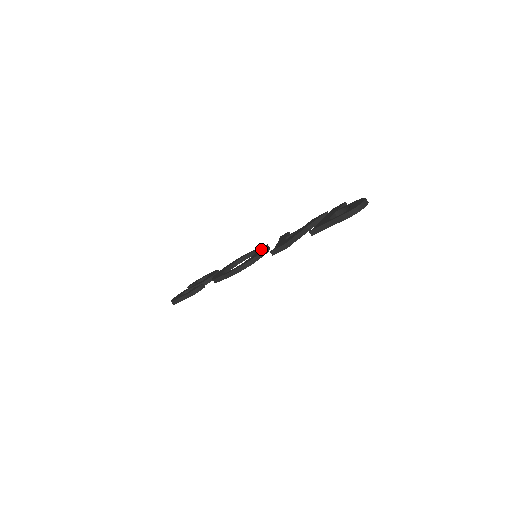
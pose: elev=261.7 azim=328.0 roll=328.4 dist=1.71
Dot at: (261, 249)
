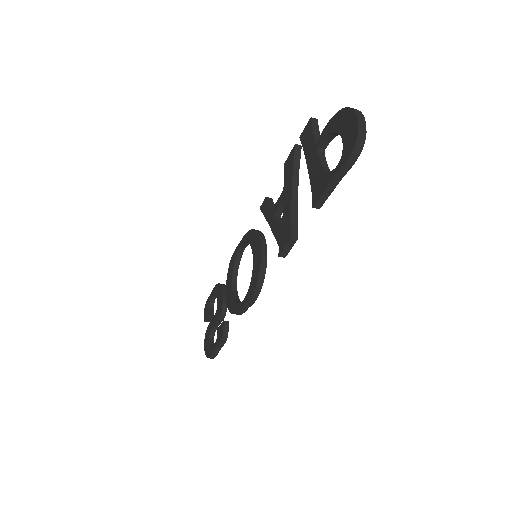
Dot at: (254, 243)
